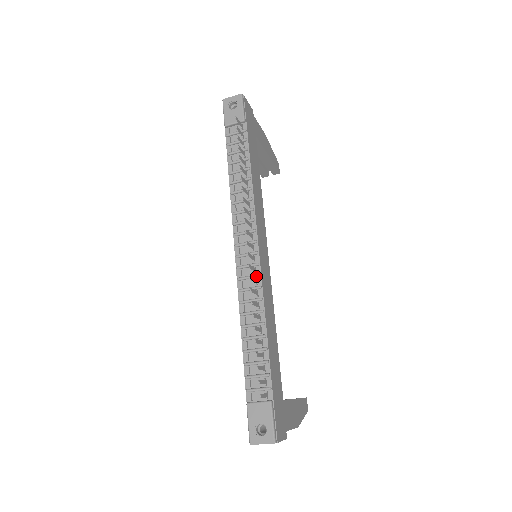
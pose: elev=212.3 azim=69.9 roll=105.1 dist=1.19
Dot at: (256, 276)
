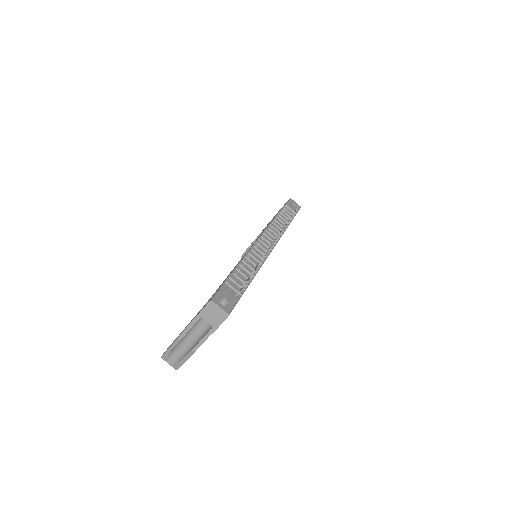
Dot at: occluded
